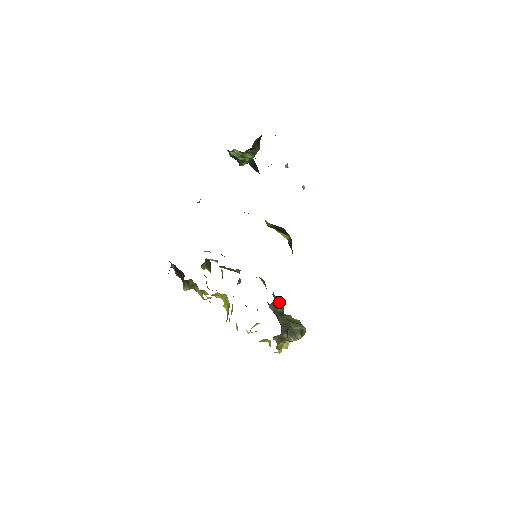
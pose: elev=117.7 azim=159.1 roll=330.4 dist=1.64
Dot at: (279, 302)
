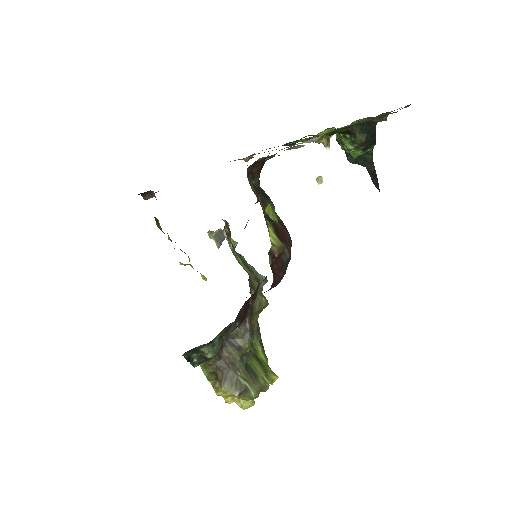
Dot at: (247, 332)
